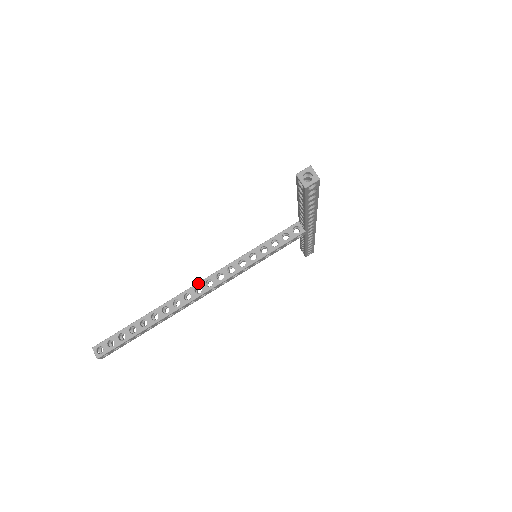
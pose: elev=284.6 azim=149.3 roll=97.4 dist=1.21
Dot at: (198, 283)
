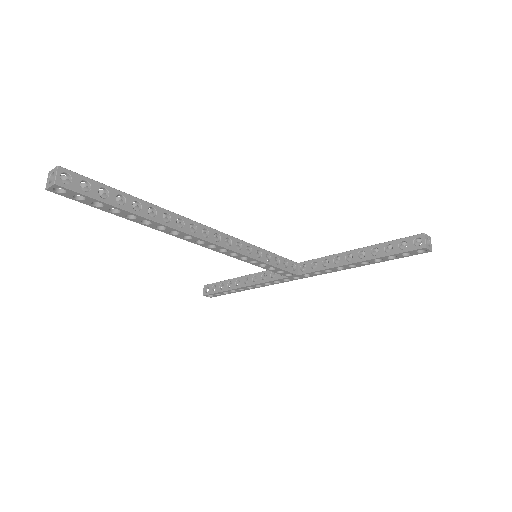
Dot at: (209, 227)
